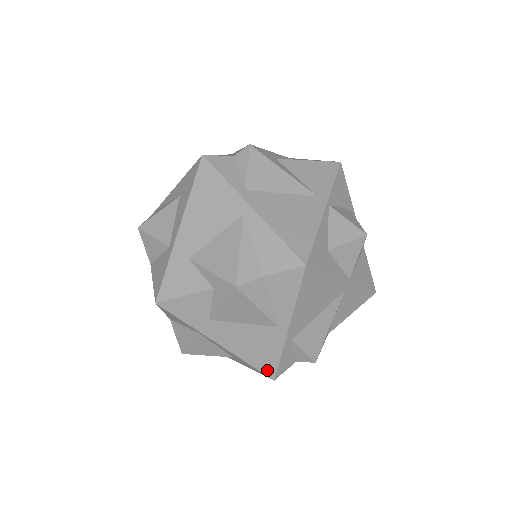
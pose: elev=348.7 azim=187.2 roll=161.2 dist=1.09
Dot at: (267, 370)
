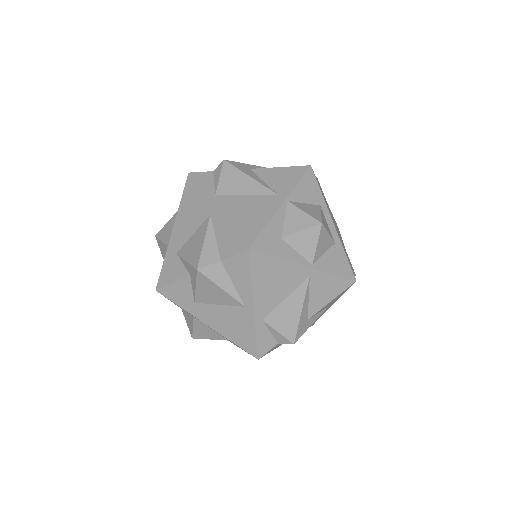
Dot at: (249, 349)
